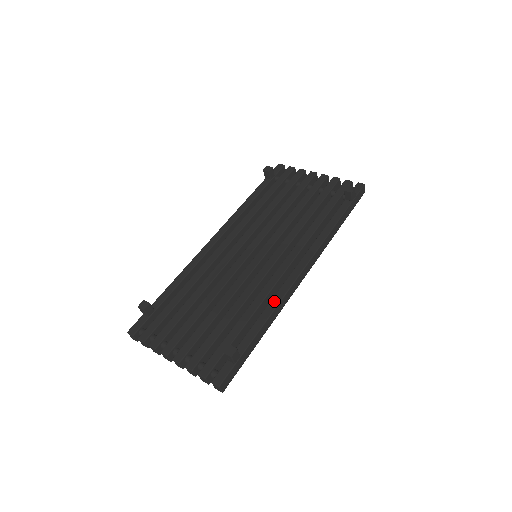
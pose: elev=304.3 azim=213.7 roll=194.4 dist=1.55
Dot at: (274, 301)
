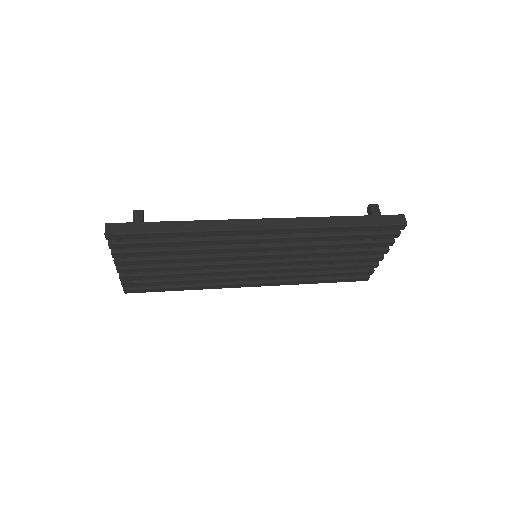
Dot at: occluded
